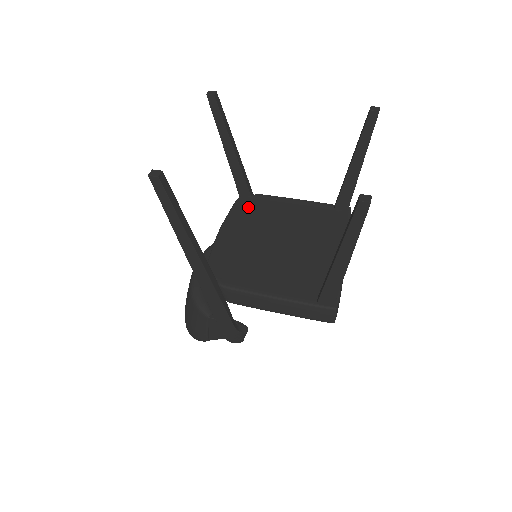
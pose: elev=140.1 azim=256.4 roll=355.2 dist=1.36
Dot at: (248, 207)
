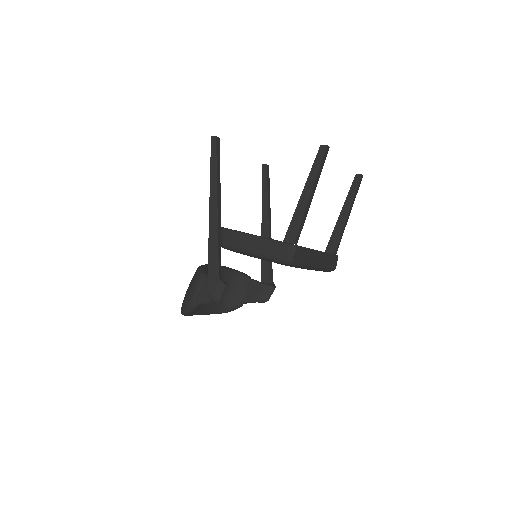
Dot at: occluded
